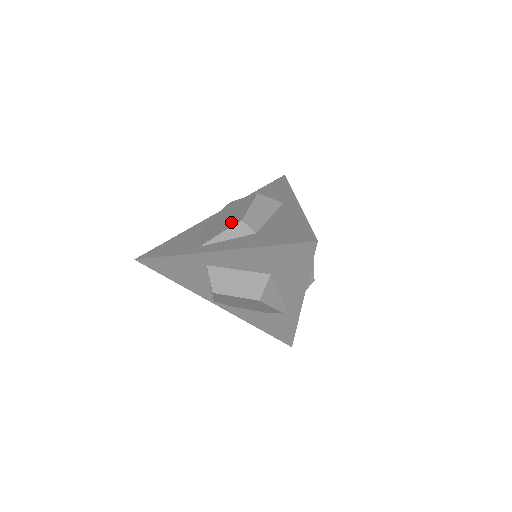
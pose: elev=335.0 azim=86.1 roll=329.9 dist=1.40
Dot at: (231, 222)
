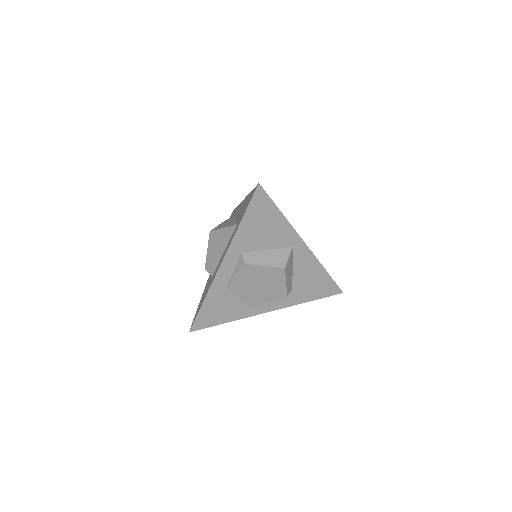
Dot at: (274, 295)
